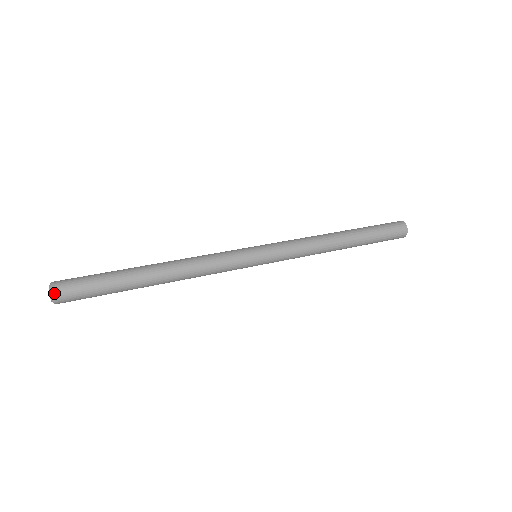
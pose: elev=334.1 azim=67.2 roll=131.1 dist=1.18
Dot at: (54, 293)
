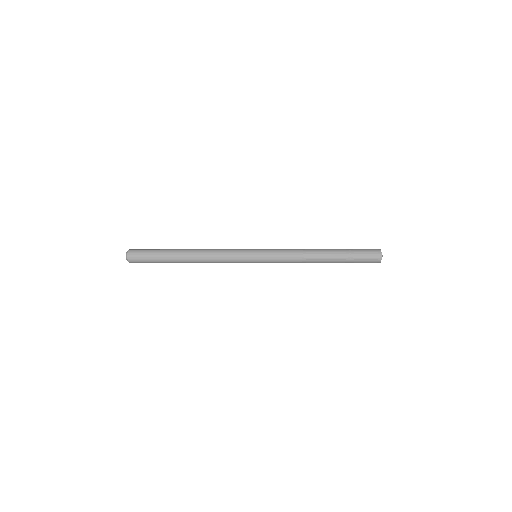
Dot at: (128, 253)
